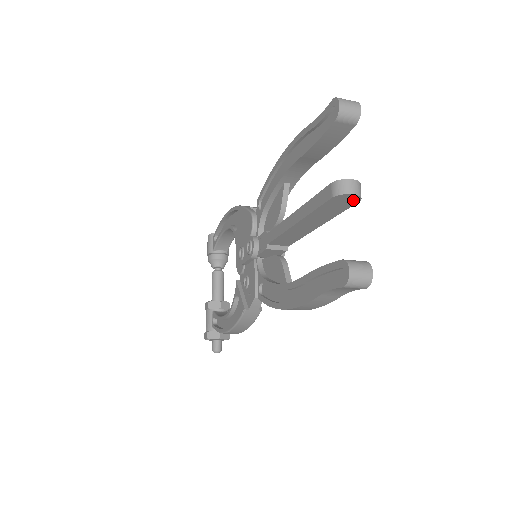
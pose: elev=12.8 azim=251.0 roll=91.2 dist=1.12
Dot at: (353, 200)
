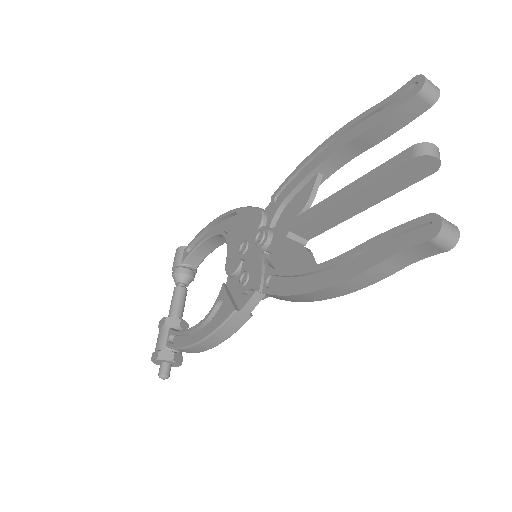
Dot at: (429, 169)
